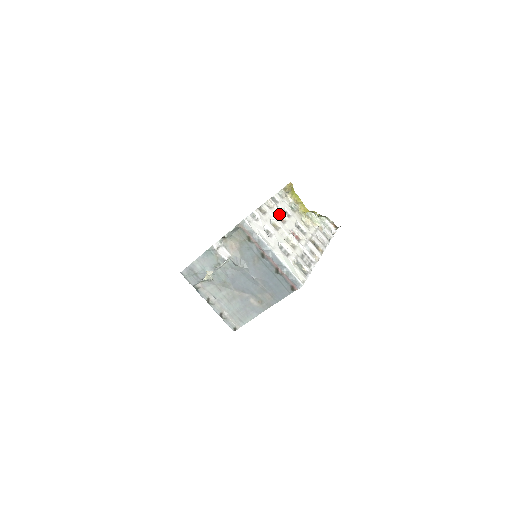
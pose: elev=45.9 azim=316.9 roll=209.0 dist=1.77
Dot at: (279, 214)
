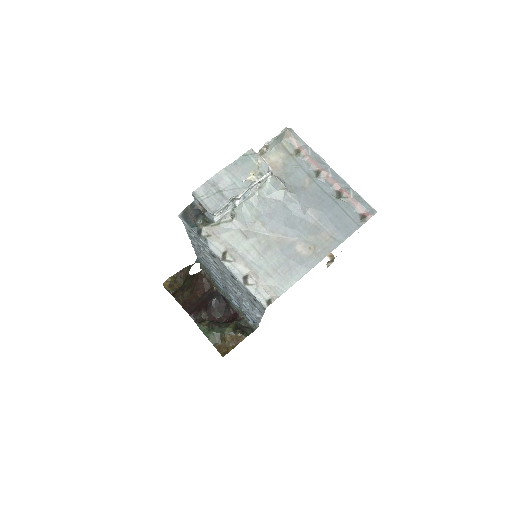
Dot at: occluded
